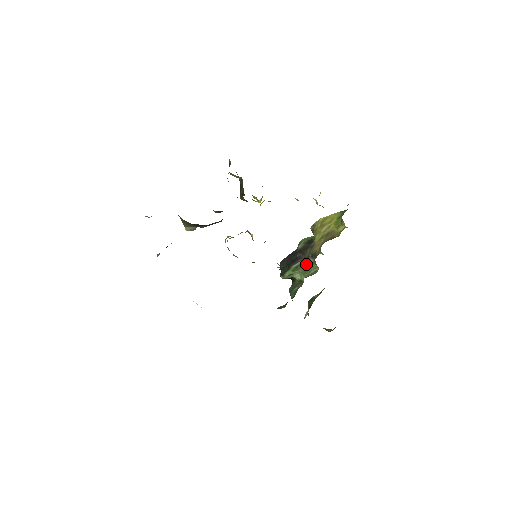
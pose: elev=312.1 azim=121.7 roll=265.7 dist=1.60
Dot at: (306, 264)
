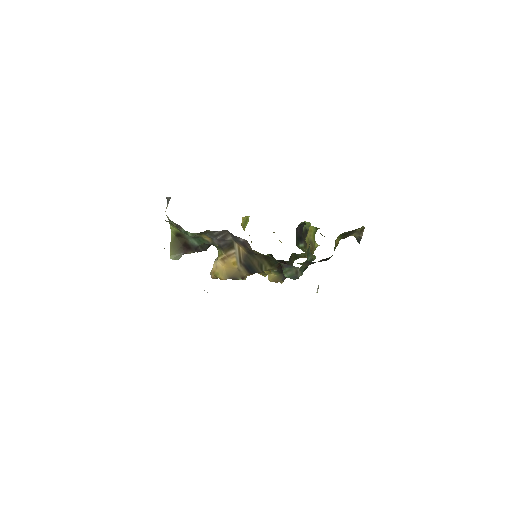
Dot at: occluded
